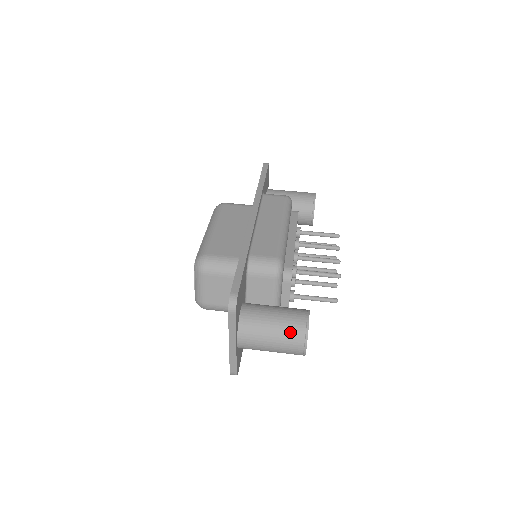
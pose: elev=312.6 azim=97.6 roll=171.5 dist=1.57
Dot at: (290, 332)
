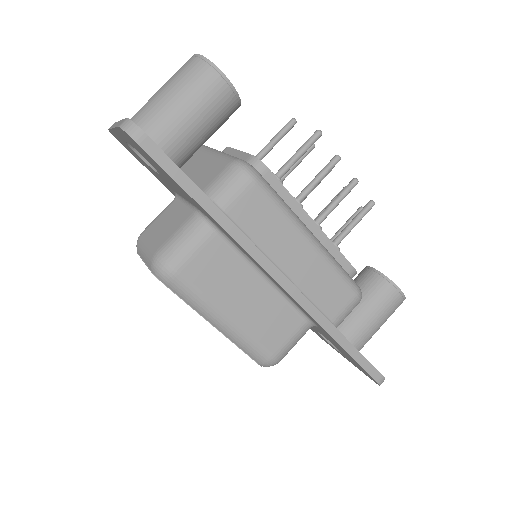
Dot at: occluded
